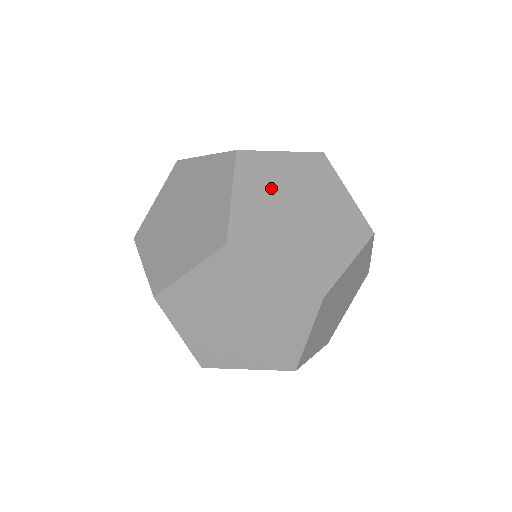
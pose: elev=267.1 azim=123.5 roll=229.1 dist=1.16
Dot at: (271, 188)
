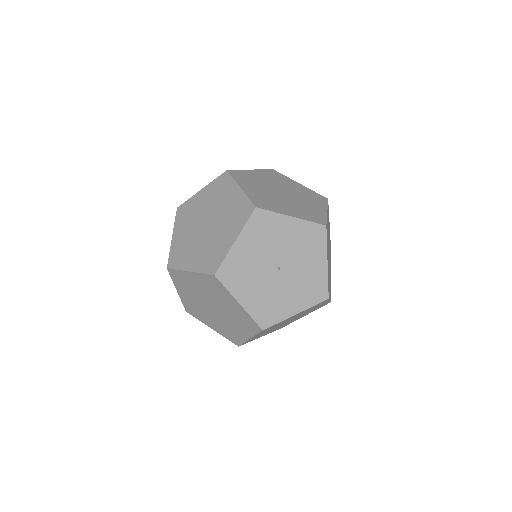
Dot at: occluded
